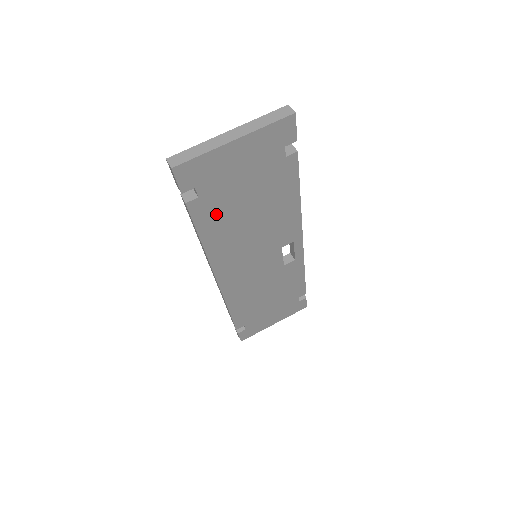
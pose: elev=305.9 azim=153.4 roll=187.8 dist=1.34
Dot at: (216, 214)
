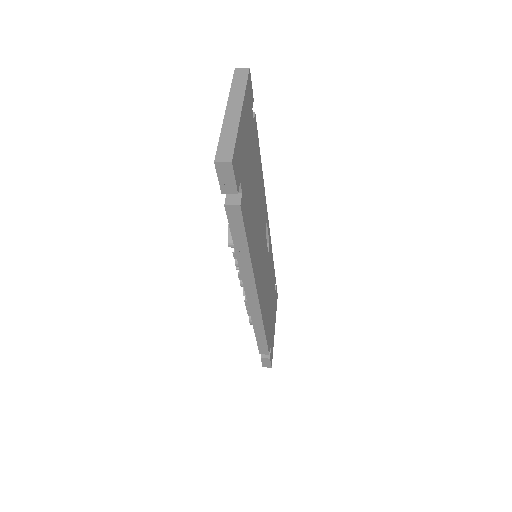
Dot at: (248, 210)
